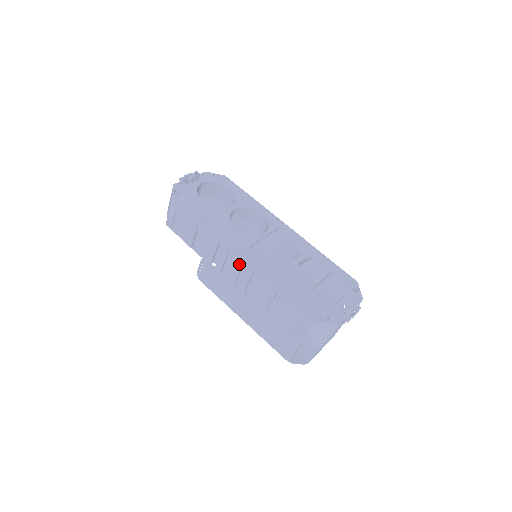
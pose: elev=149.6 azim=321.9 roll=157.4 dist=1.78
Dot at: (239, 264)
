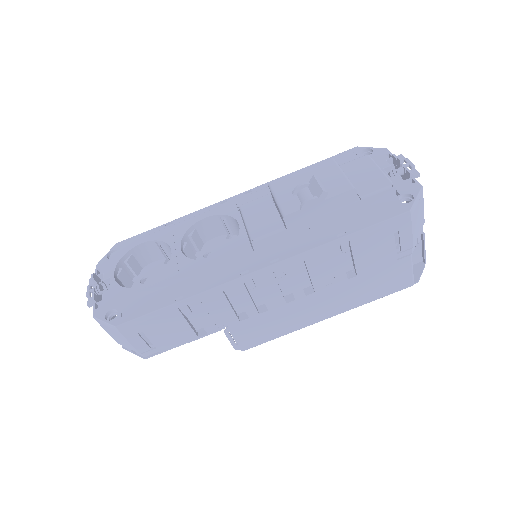
Dot at: (270, 278)
